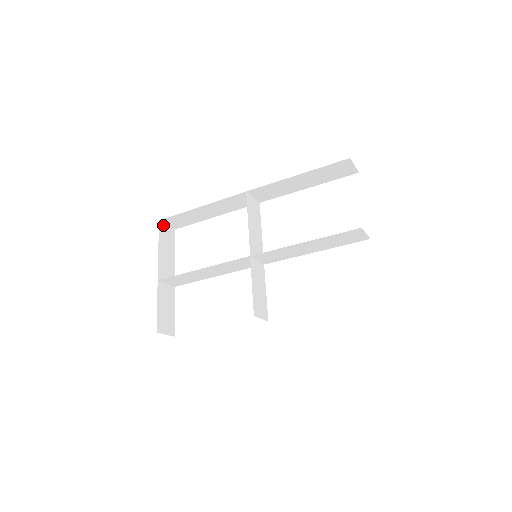
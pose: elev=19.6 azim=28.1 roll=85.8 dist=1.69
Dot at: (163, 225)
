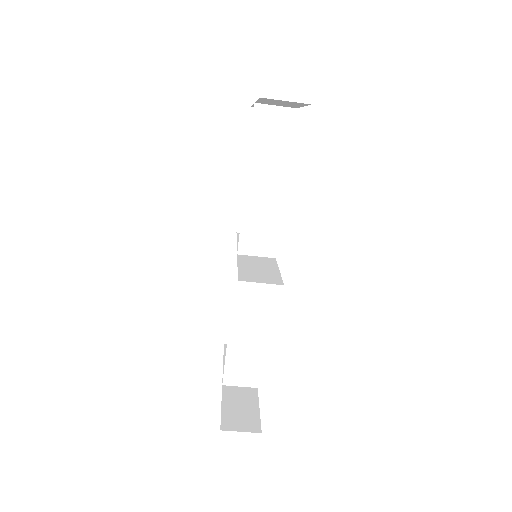
Dot at: occluded
